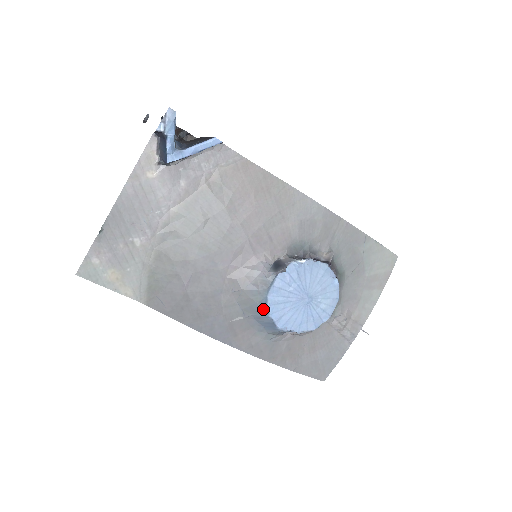
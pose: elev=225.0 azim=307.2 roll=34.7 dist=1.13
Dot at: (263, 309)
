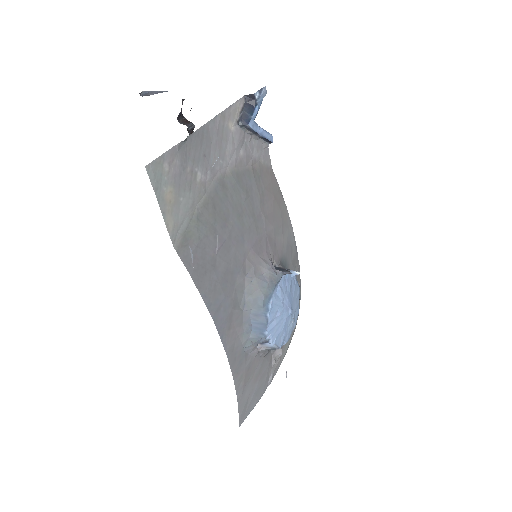
Dot at: (265, 305)
